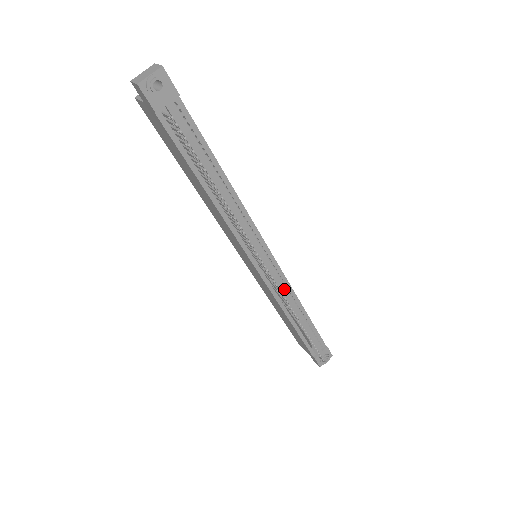
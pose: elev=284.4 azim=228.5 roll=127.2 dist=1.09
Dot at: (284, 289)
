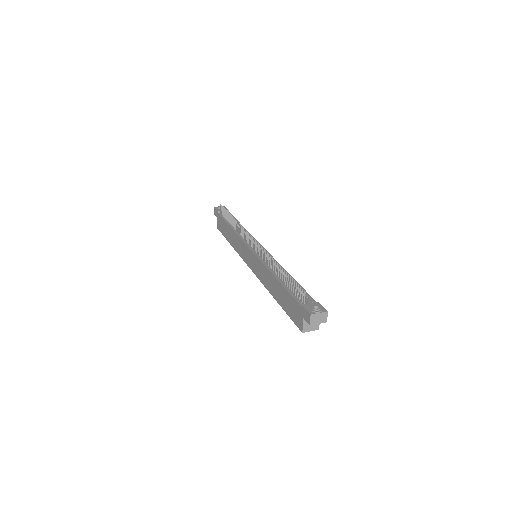
Dot at: occluded
